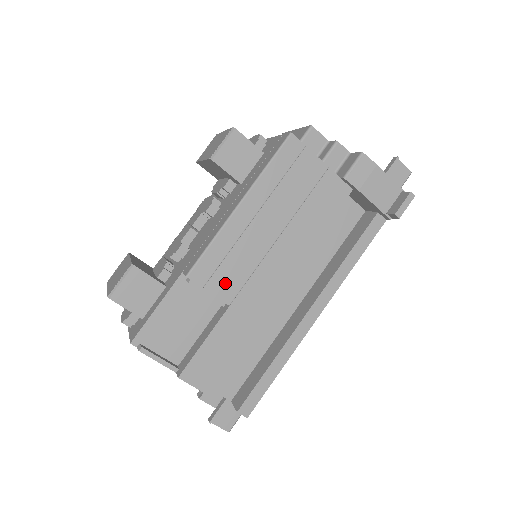
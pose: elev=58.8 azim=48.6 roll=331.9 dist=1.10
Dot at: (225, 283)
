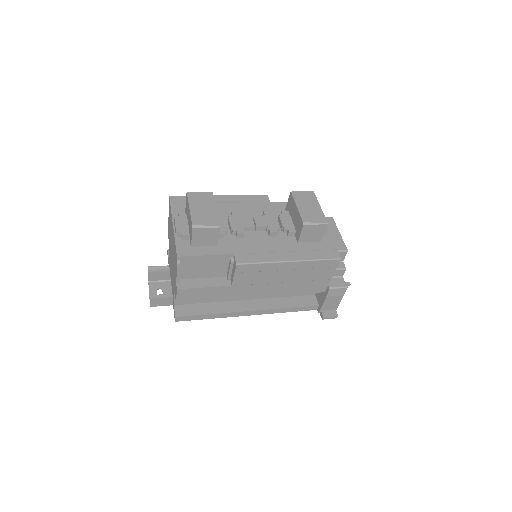
Dot at: (243, 278)
